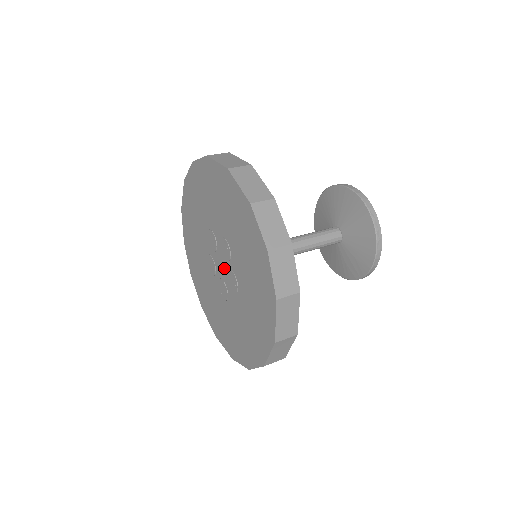
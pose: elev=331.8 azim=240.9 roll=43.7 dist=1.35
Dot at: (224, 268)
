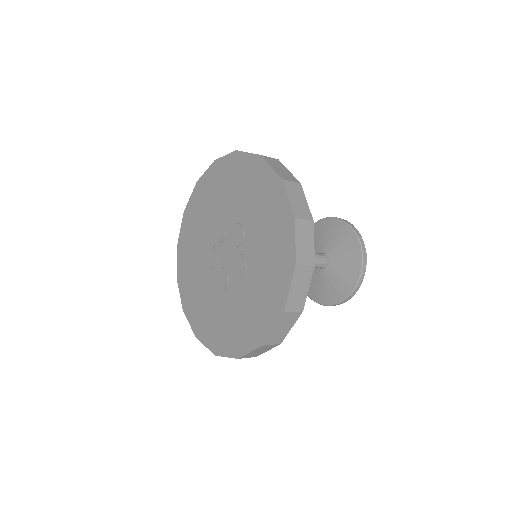
Dot at: (230, 255)
